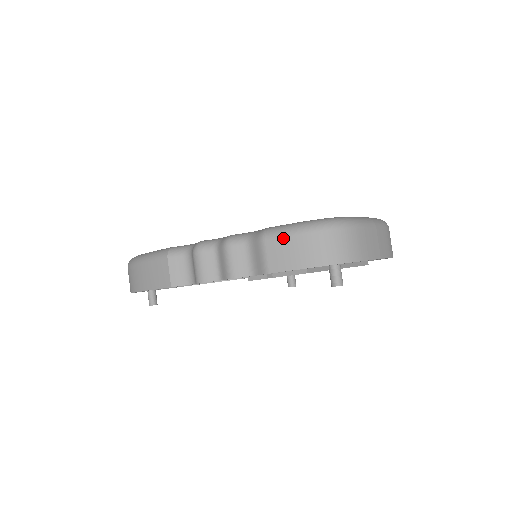
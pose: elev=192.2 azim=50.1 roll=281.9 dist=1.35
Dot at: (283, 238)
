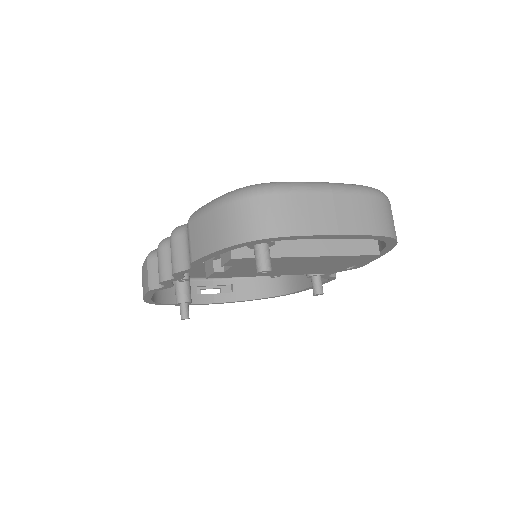
Dot at: (200, 217)
